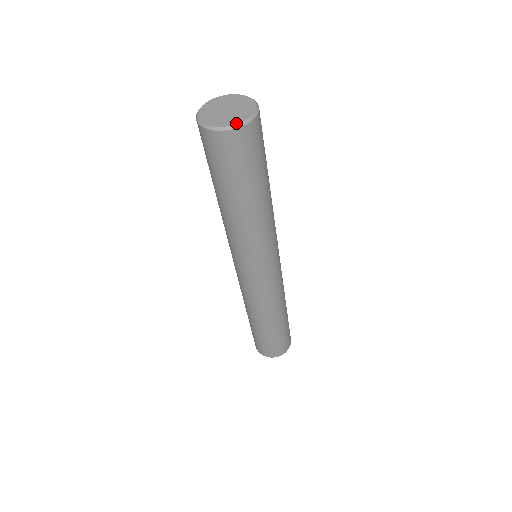
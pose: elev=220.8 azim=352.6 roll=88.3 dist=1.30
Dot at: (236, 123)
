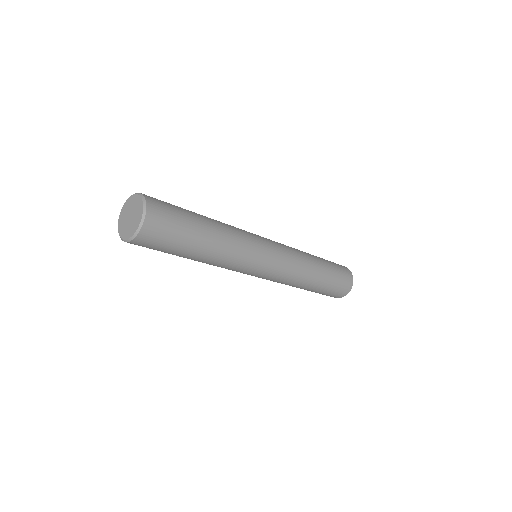
Dot at: (134, 233)
